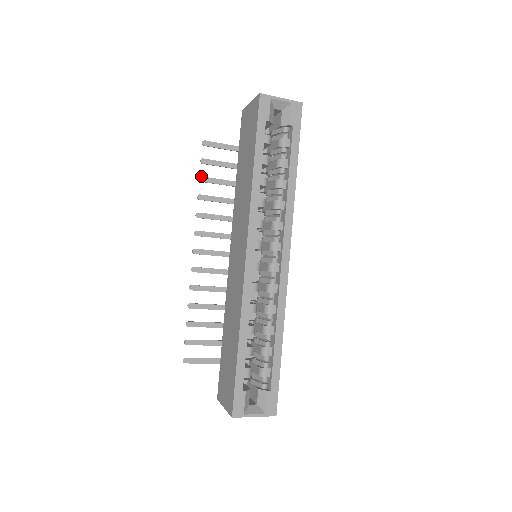
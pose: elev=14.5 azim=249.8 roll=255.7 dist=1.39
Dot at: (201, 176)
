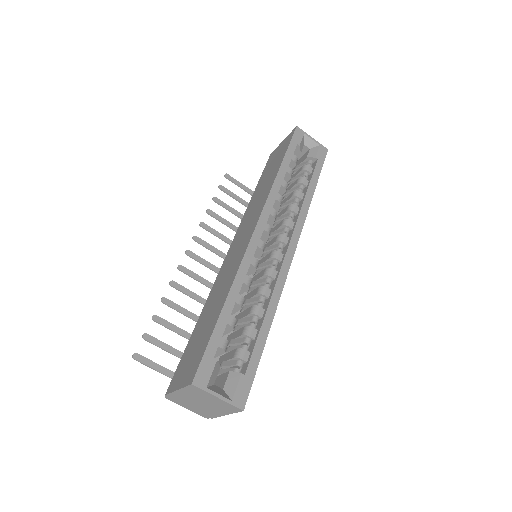
Dot at: (216, 197)
